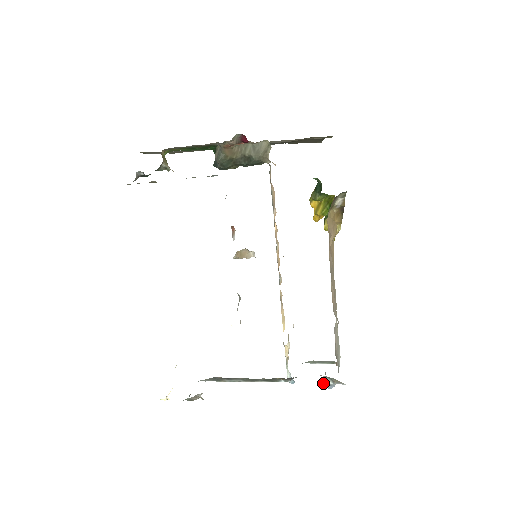
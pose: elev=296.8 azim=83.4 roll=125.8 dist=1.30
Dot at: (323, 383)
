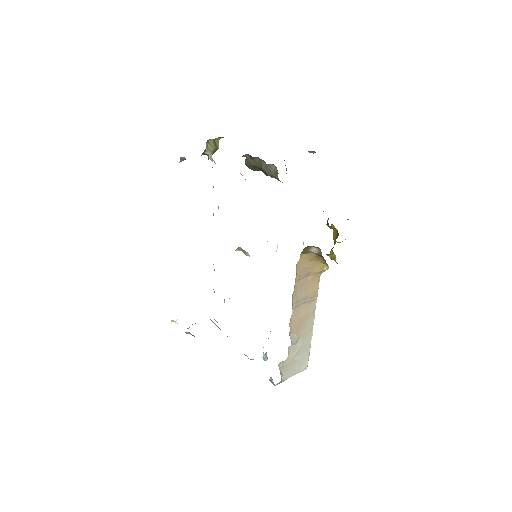
Dot at: (270, 377)
